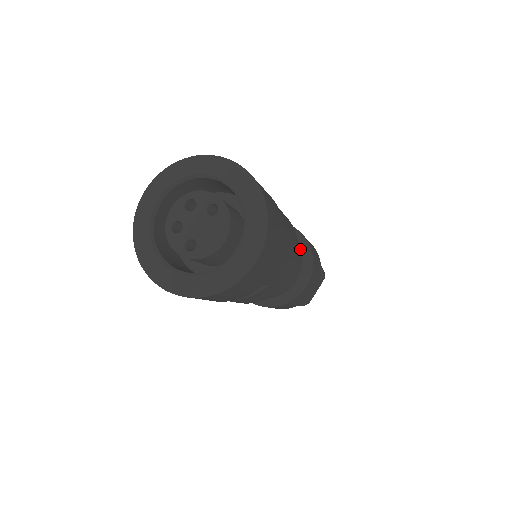
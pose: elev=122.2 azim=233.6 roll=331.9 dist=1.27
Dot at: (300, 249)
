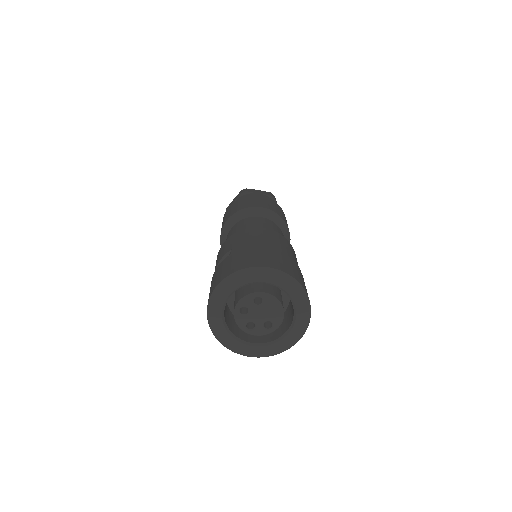
Dot at: (266, 219)
